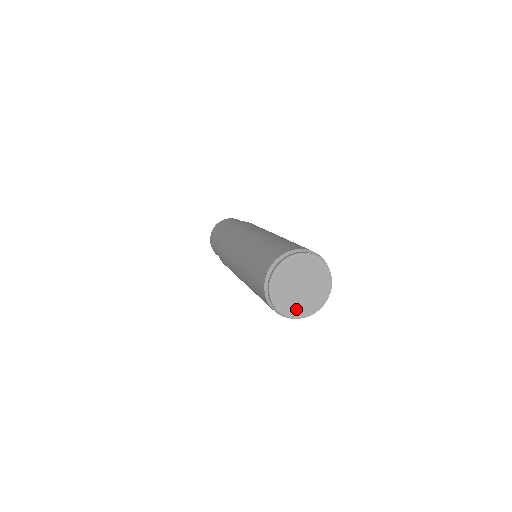
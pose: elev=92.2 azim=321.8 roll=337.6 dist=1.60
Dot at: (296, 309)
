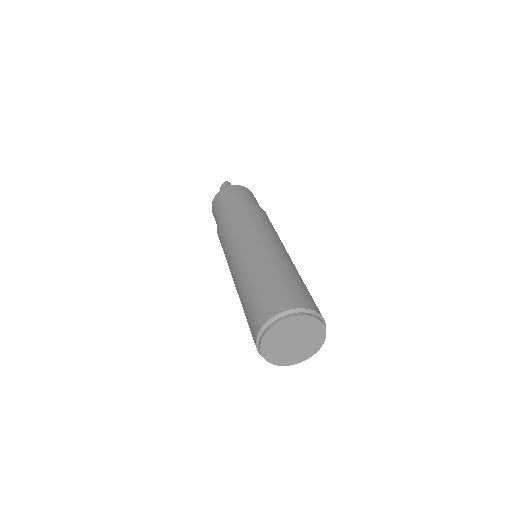
Dot at: (310, 349)
